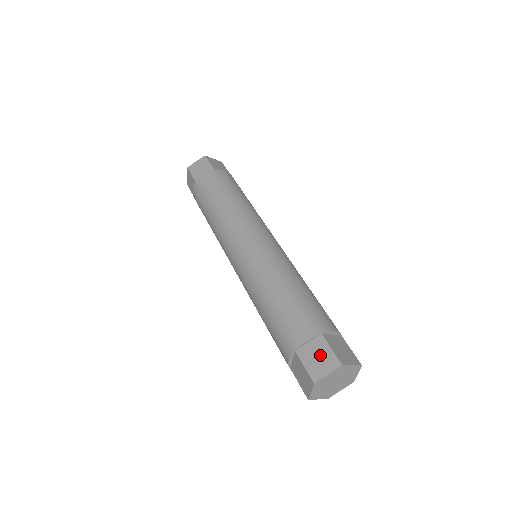
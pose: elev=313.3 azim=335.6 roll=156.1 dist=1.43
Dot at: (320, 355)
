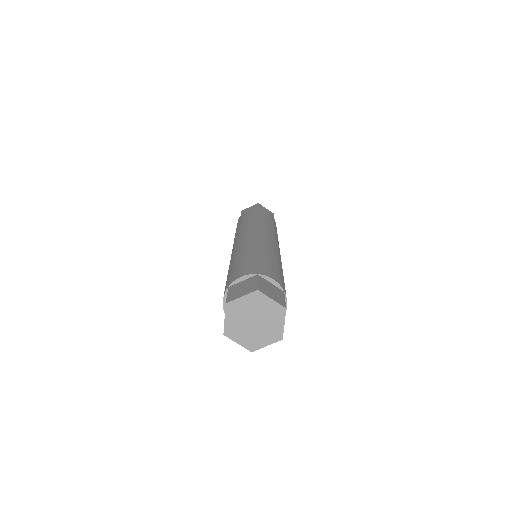
Dot at: (245, 286)
